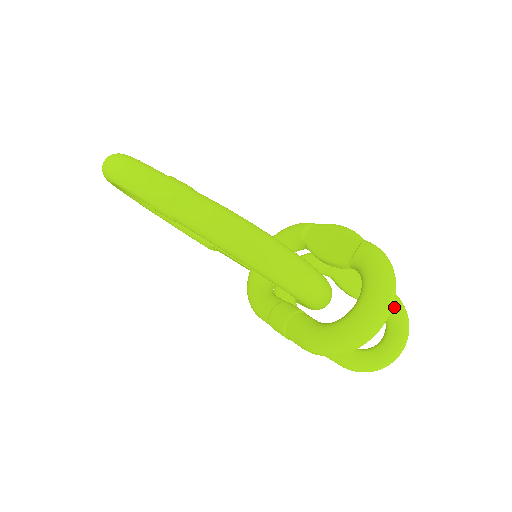
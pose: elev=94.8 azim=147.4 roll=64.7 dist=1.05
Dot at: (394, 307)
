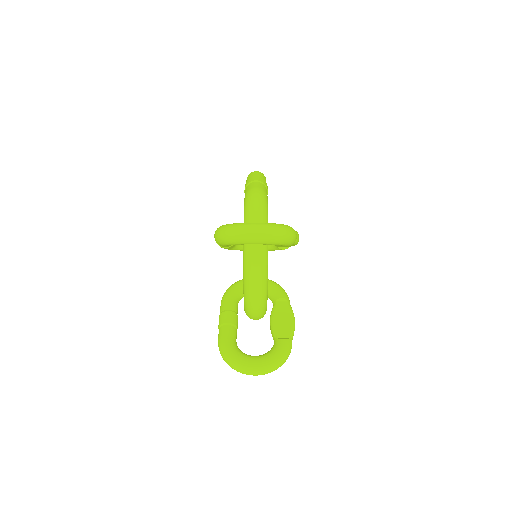
Dot at: (281, 345)
